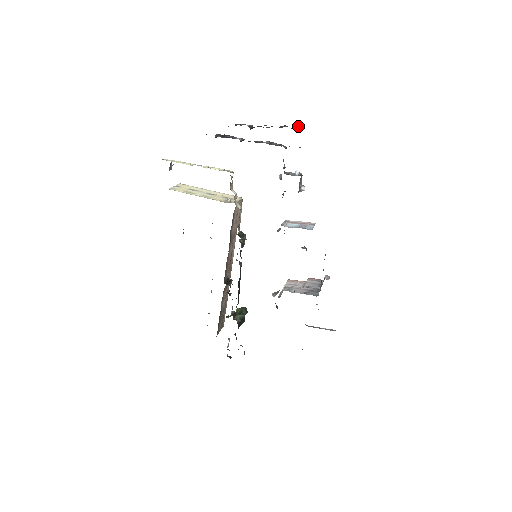
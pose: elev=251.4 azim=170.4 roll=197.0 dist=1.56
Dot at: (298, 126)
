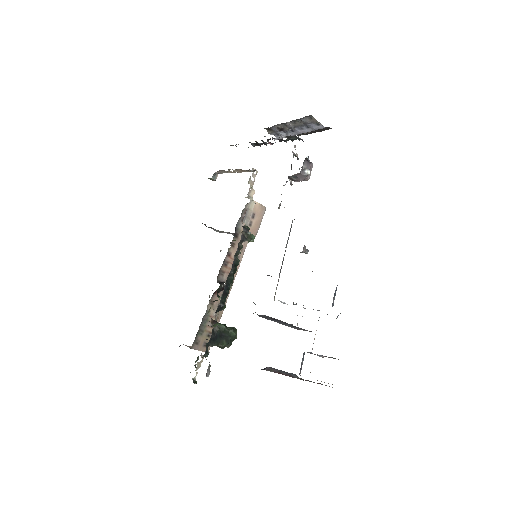
Dot at: (318, 123)
